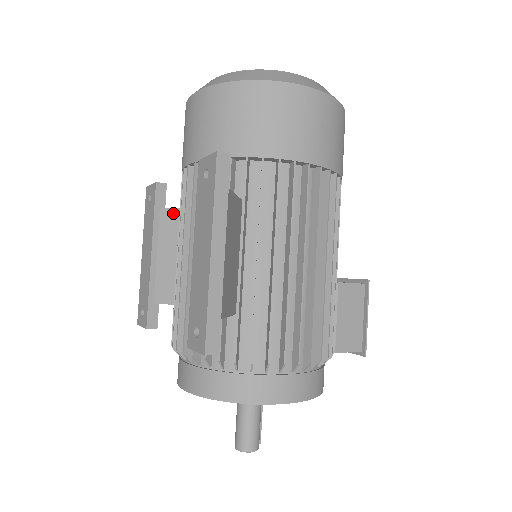
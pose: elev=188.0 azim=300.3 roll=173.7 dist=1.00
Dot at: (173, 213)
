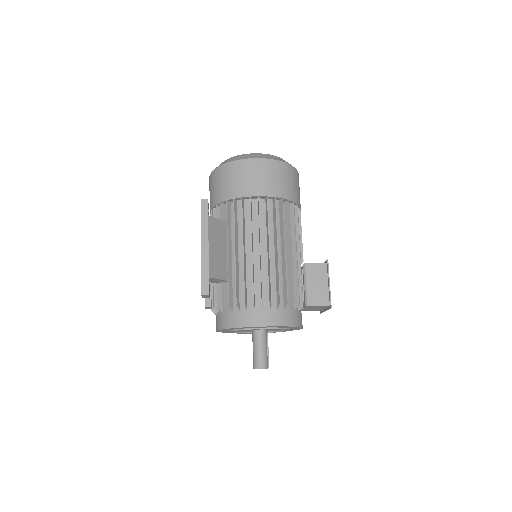
Dot at: occluded
